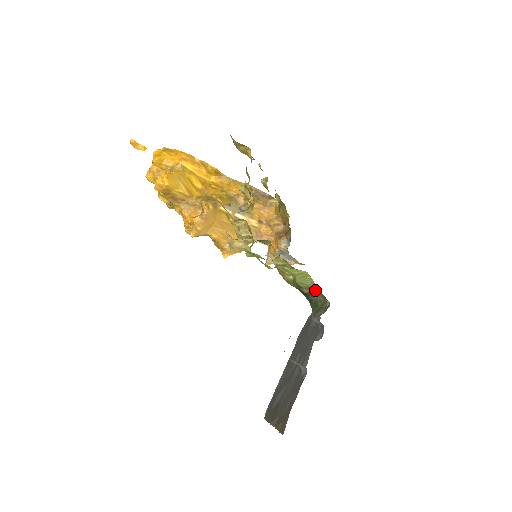
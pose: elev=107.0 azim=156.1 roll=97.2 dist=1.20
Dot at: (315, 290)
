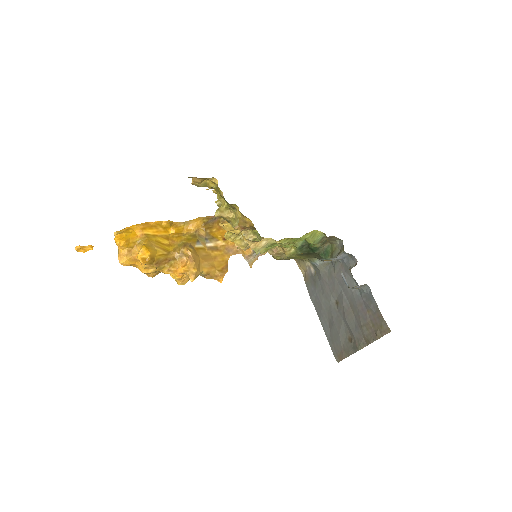
Dot at: (326, 239)
